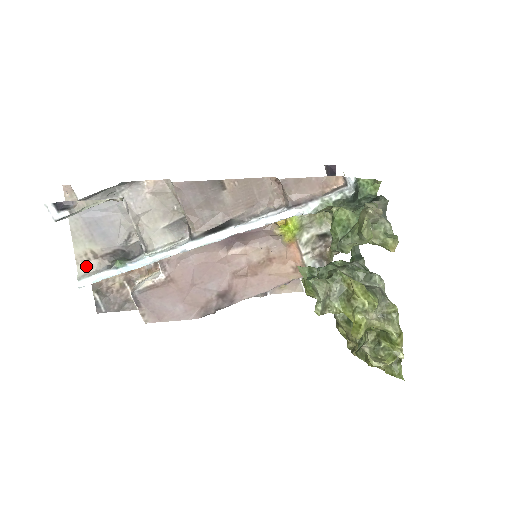
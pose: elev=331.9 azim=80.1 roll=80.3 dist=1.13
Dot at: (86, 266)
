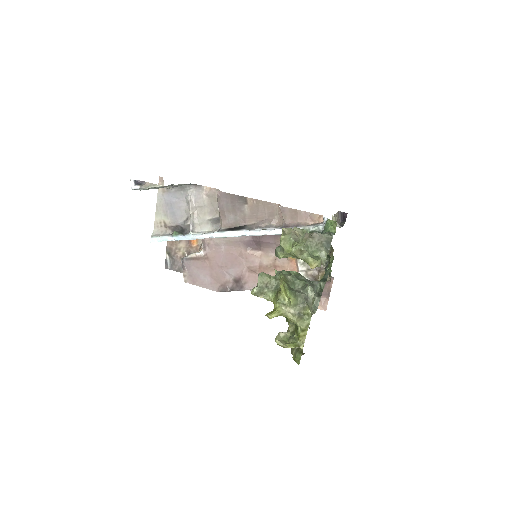
Dot at: (159, 230)
